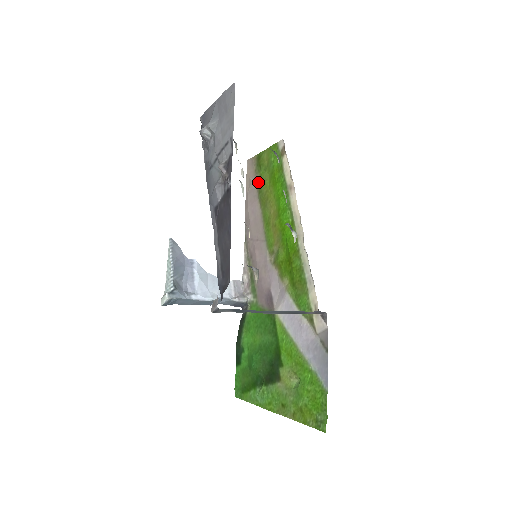
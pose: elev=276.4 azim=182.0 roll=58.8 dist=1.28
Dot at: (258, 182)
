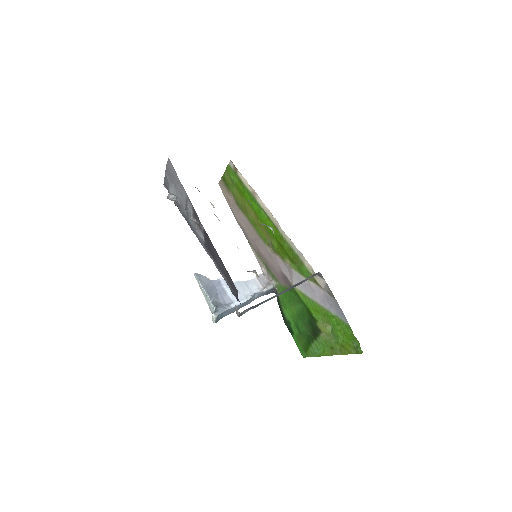
Dot at: (233, 197)
